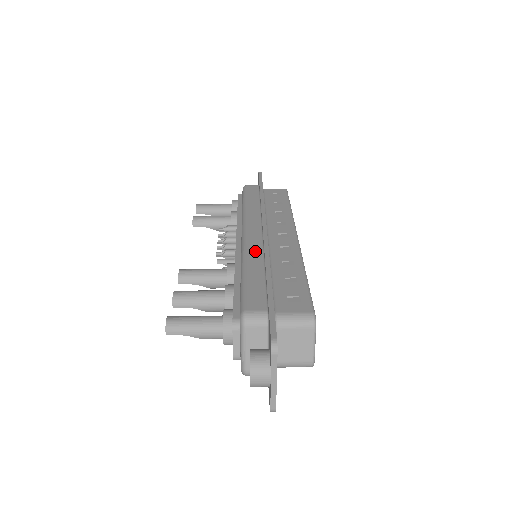
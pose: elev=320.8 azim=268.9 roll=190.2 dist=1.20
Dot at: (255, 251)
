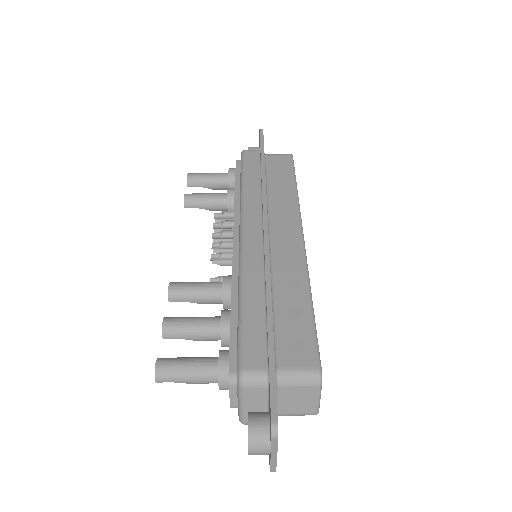
Dot at: (254, 267)
